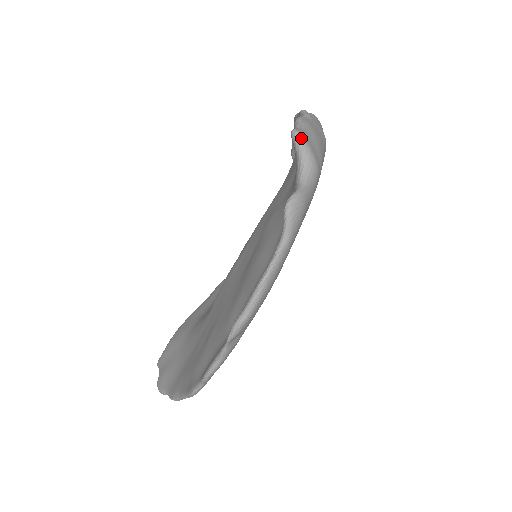
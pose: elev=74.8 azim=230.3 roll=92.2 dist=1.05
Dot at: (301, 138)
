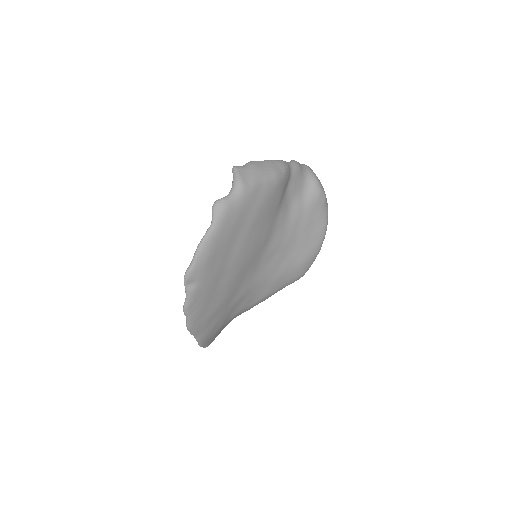
Dot at: (235, 170)
